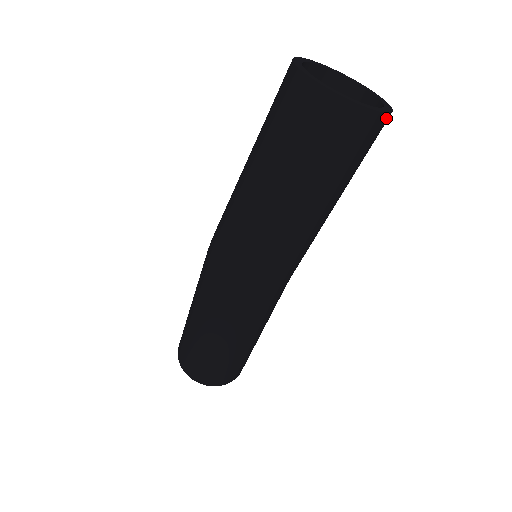
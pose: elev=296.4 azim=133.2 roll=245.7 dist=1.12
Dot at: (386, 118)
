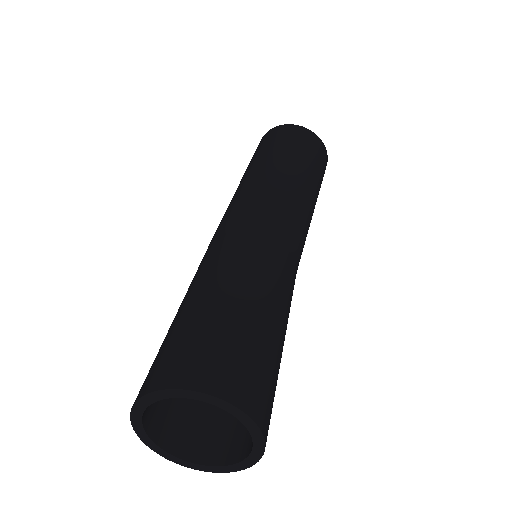
Dot at: occluded
